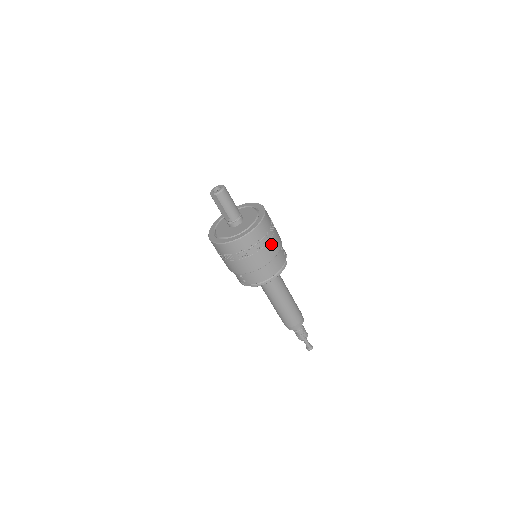
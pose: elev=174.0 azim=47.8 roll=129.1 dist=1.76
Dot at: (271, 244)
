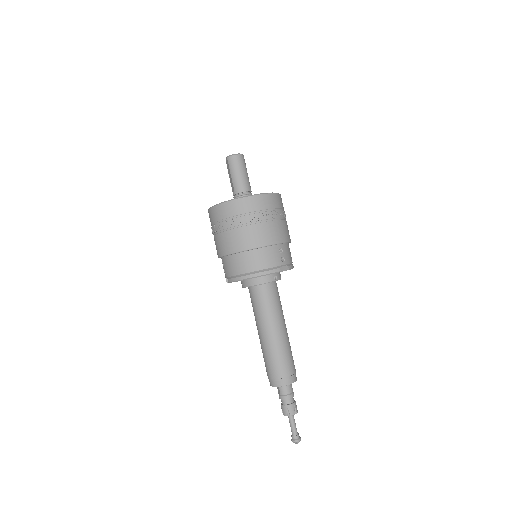
Dot at: (260, 229)
